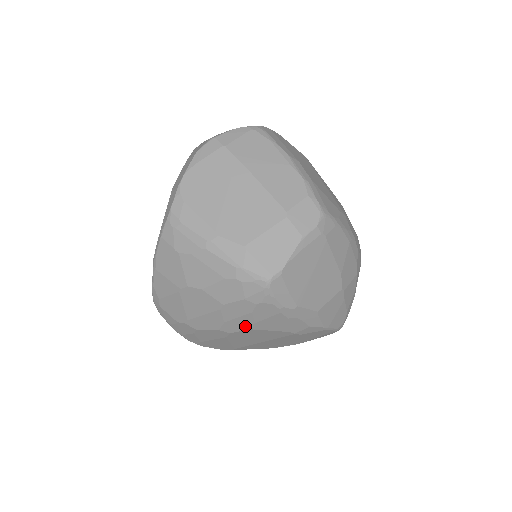
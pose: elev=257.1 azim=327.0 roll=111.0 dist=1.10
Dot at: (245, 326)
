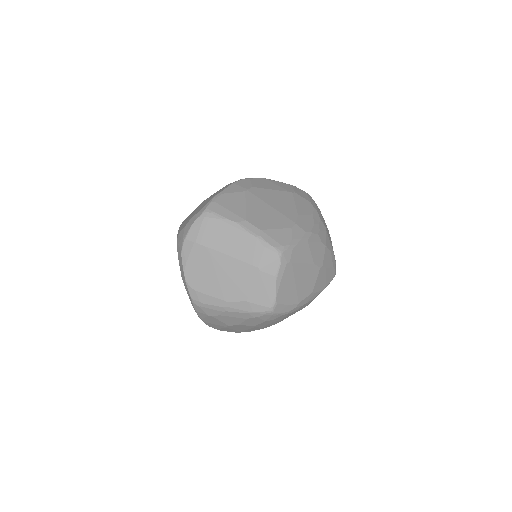
Dot at: (275, 323)
